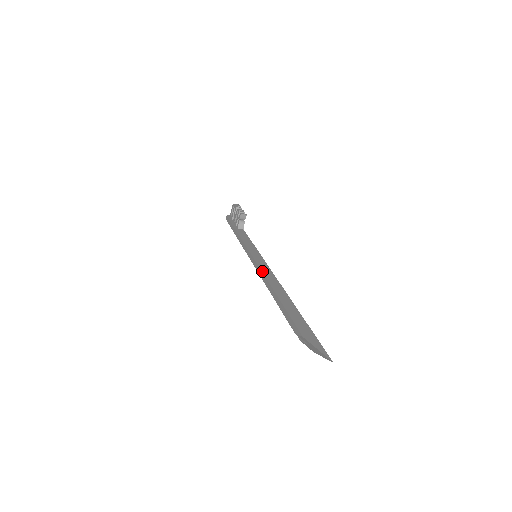
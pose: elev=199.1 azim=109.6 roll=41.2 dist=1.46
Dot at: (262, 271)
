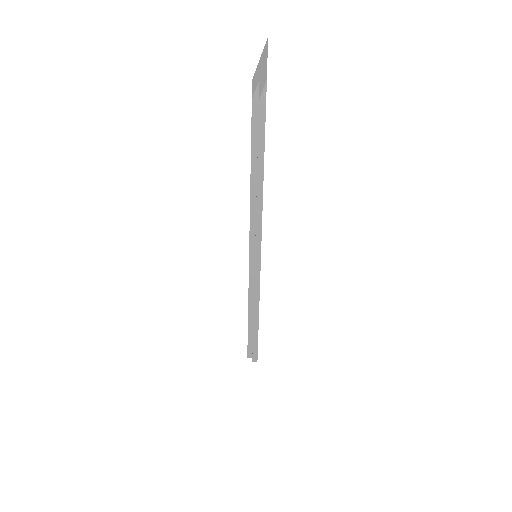
Dot at: occluded
